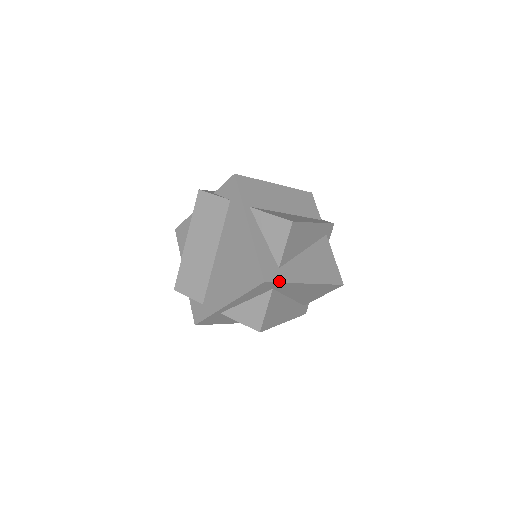
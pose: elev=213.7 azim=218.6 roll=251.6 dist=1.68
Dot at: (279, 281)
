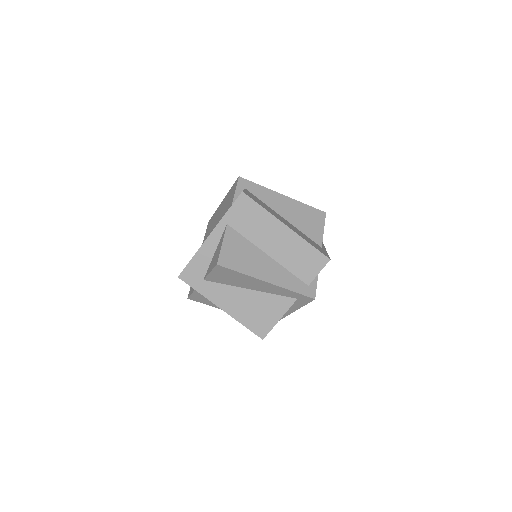
Dot at: (193, 286)
